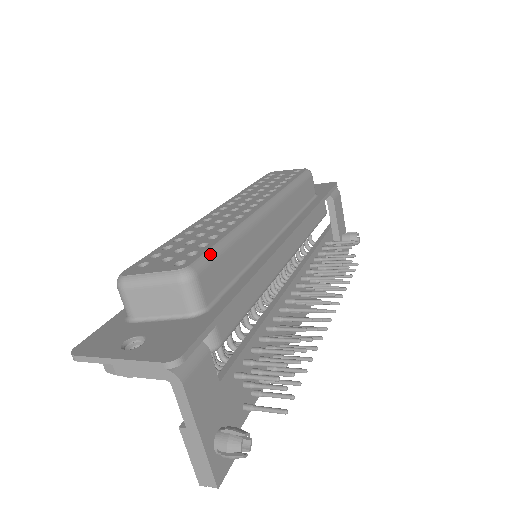
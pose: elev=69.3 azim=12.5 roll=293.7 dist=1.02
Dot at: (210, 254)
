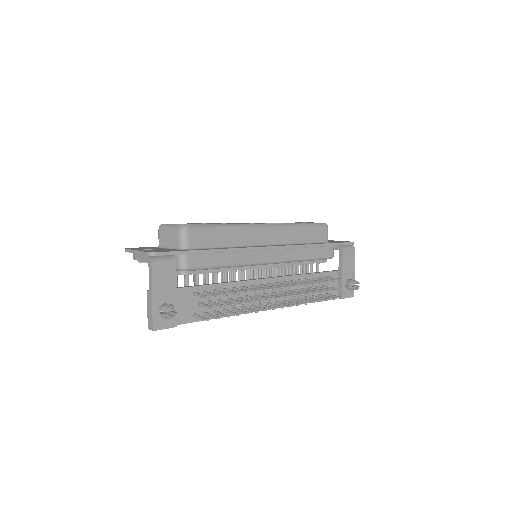
Dot at: (204, 226)
